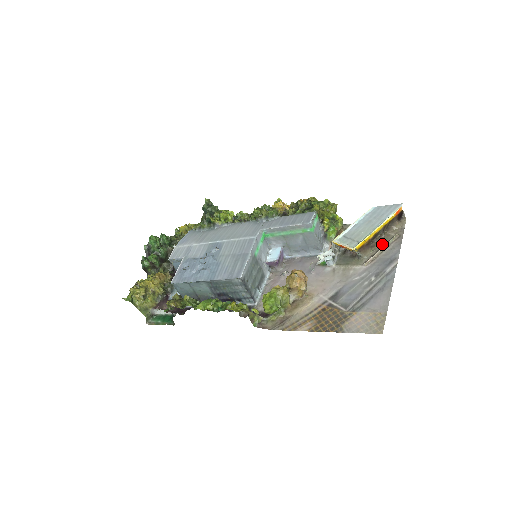
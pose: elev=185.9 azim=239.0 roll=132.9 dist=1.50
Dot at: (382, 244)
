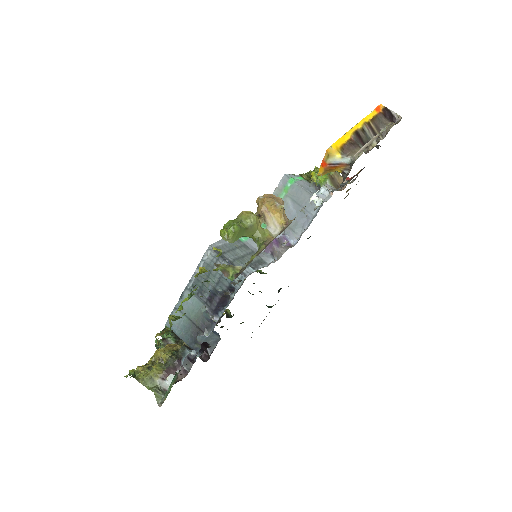
Dot at: occluded
